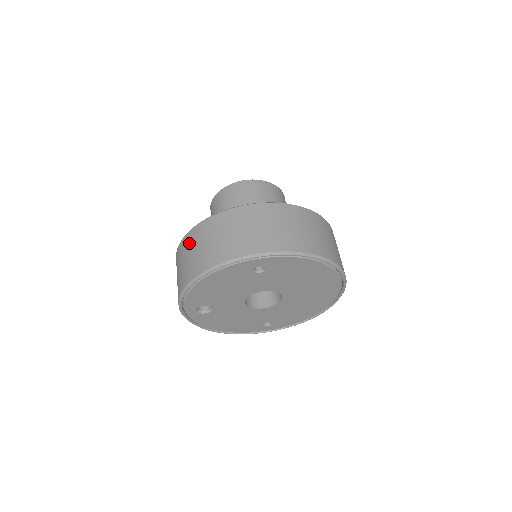
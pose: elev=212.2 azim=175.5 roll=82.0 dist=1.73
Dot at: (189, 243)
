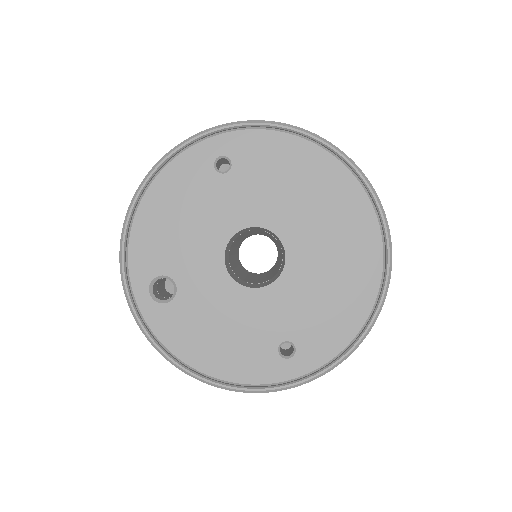
Dot at: occluded
